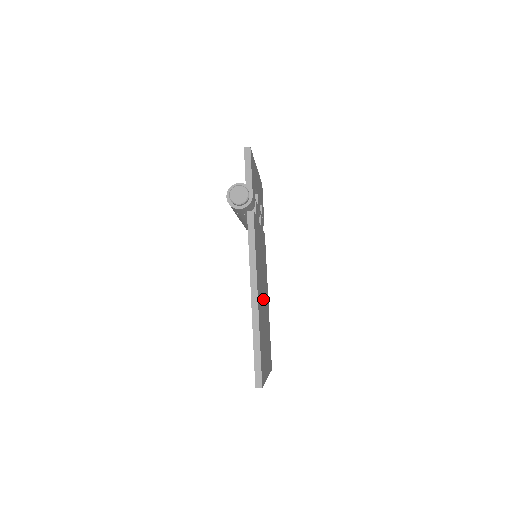
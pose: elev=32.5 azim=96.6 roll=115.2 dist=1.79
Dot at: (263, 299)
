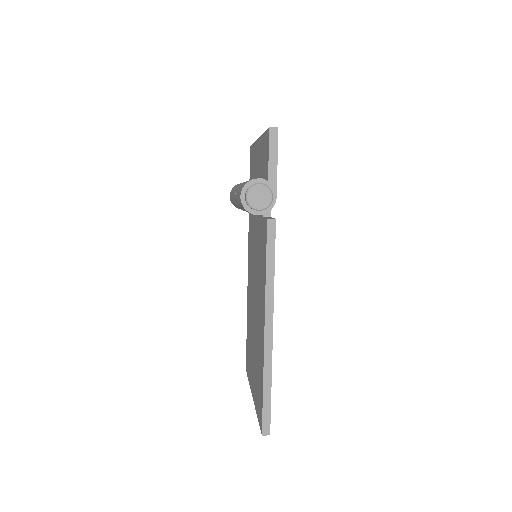
Dot at: occluded
